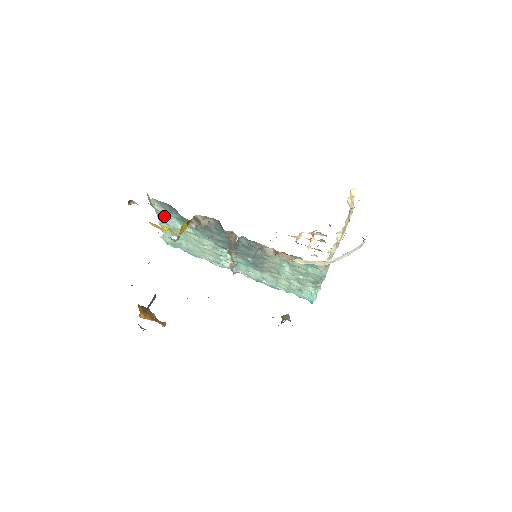
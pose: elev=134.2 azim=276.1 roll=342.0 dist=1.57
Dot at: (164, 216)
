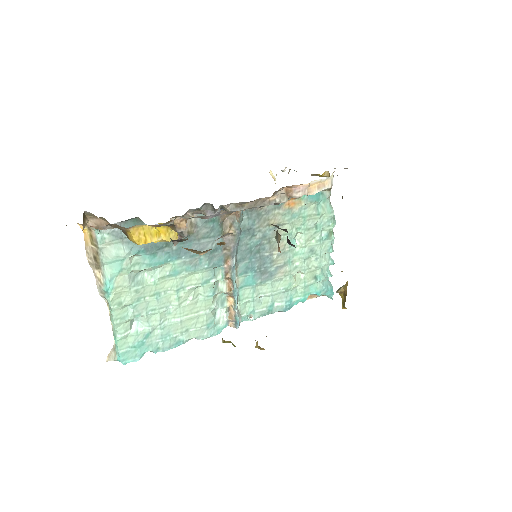
Dot at: (120, 270)
